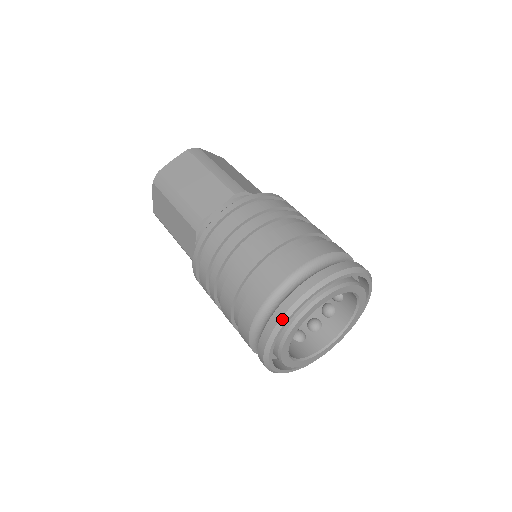
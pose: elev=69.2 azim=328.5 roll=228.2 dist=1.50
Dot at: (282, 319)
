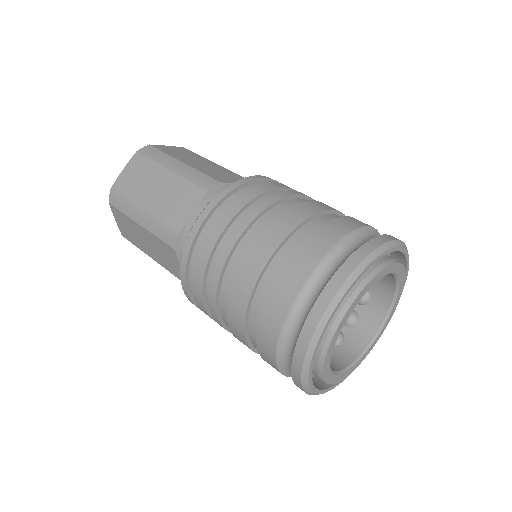
Dot at: (313, 340)
